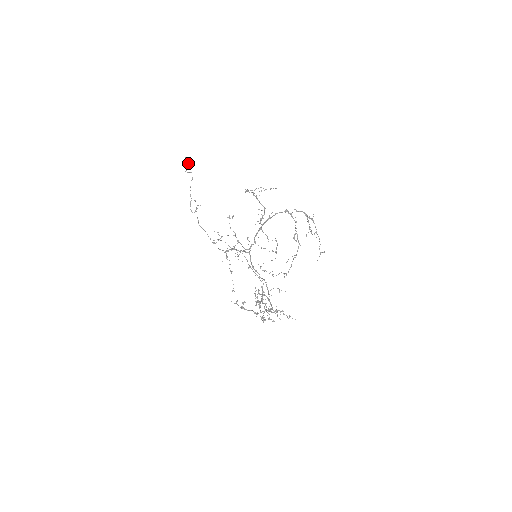
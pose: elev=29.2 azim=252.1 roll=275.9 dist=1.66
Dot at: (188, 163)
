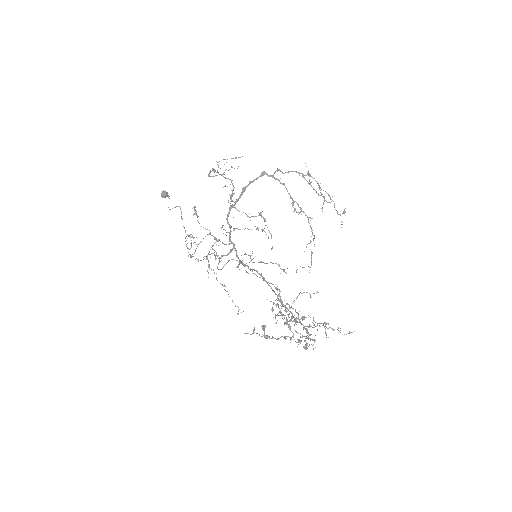
Dot at: (167, 195)
